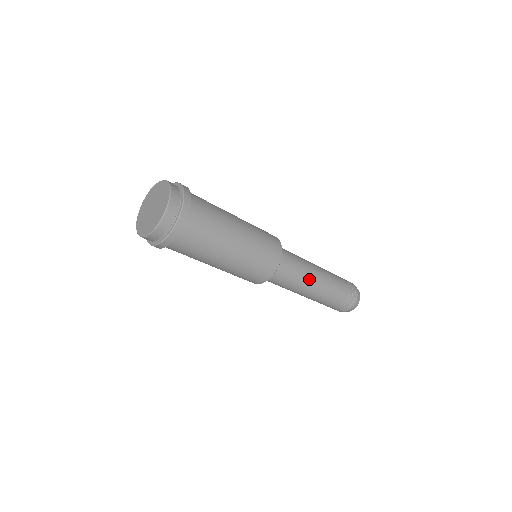
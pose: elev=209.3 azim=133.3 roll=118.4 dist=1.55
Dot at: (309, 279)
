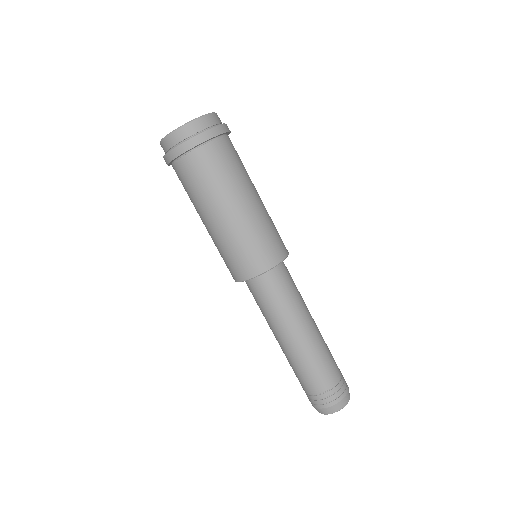
Dot at: (301, 318)
